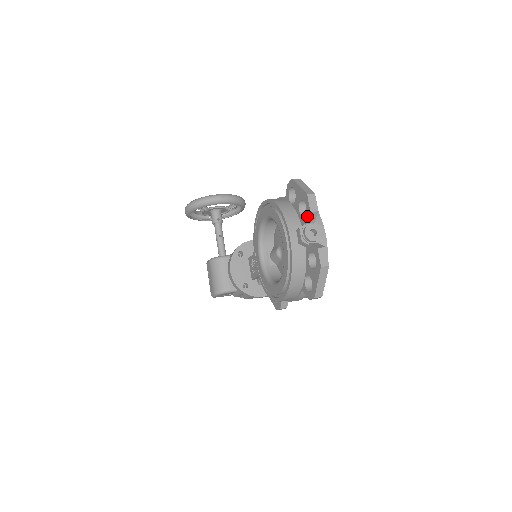
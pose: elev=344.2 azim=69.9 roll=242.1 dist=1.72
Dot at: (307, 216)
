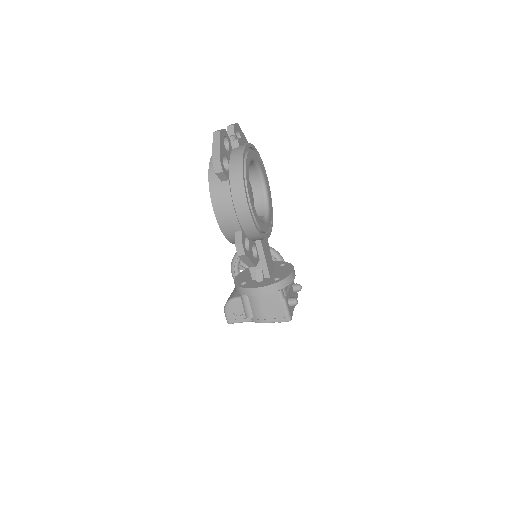
Dot at: (228, 133)
